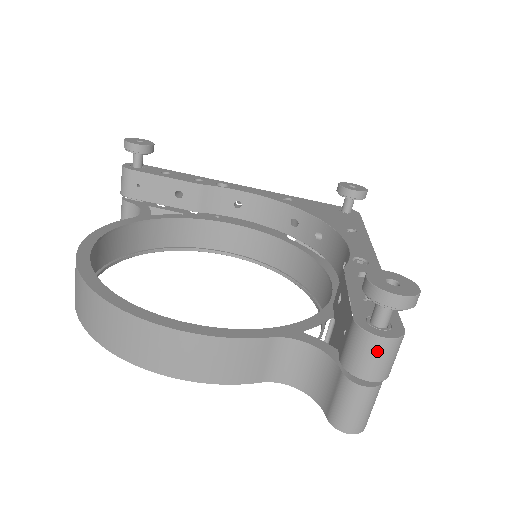
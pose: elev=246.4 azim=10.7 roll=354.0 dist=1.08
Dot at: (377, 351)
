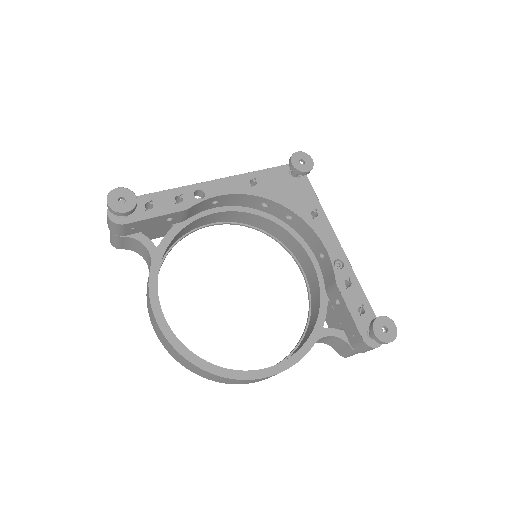
Dot at: occluded
